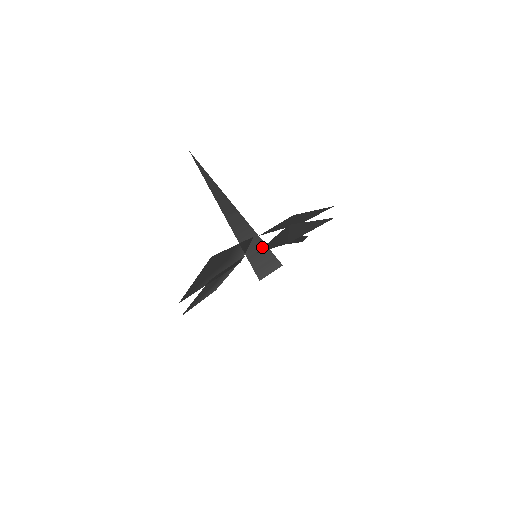
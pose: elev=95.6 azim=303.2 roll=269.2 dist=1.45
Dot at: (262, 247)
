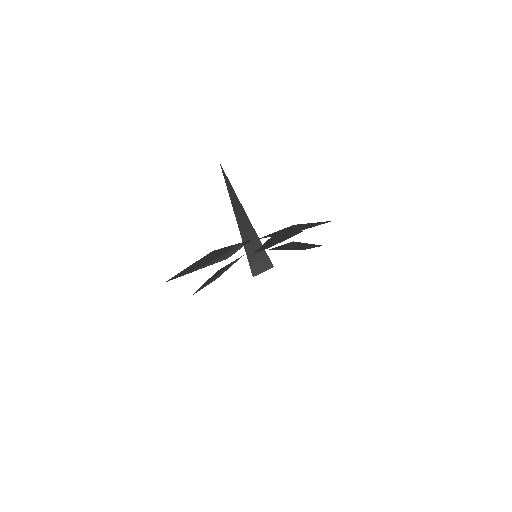
Dot at: occluded
